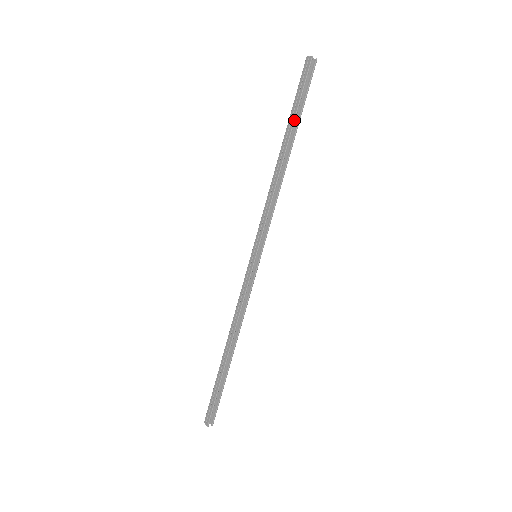
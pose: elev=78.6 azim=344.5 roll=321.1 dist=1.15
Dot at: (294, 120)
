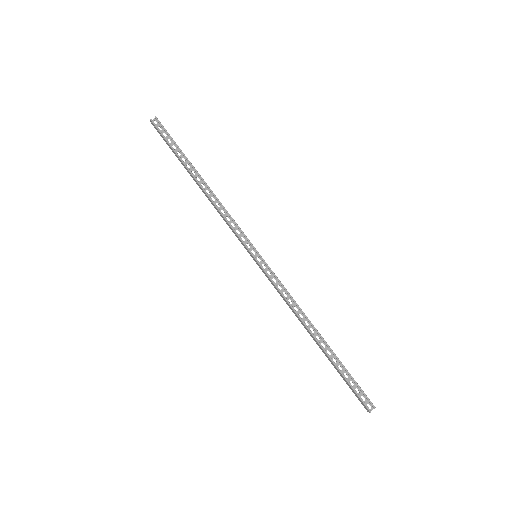
Dot at: (180, 159)
